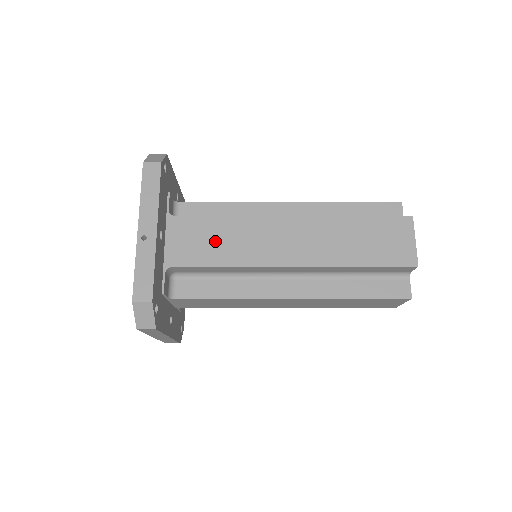
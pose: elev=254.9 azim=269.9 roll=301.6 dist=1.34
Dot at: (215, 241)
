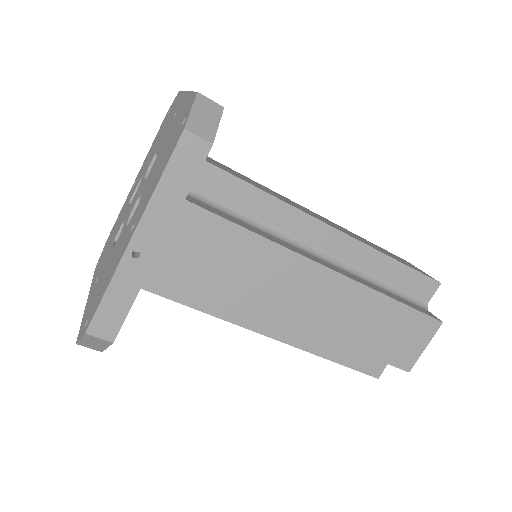
Dot at: (225, 260)
